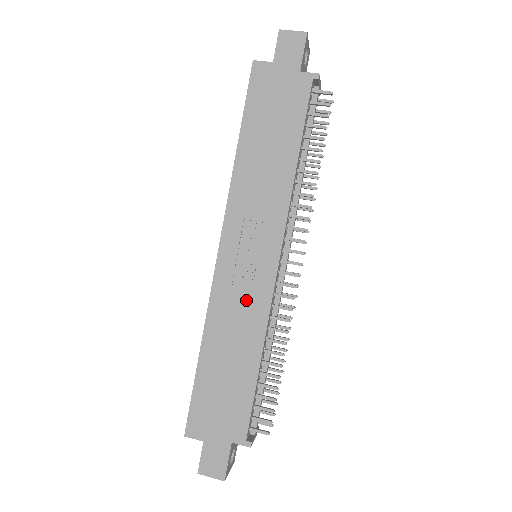
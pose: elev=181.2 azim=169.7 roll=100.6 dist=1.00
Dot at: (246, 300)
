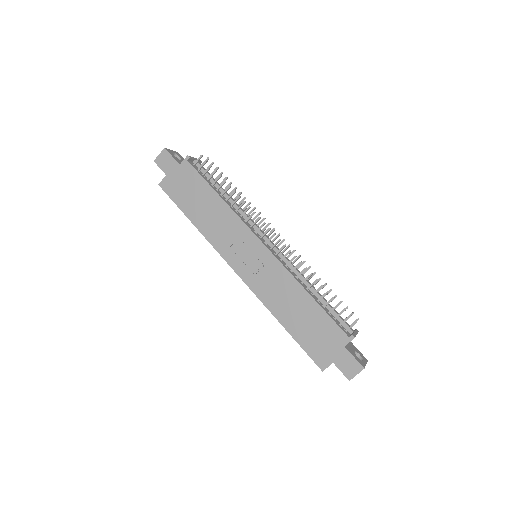
Dot at: (272, 278)
